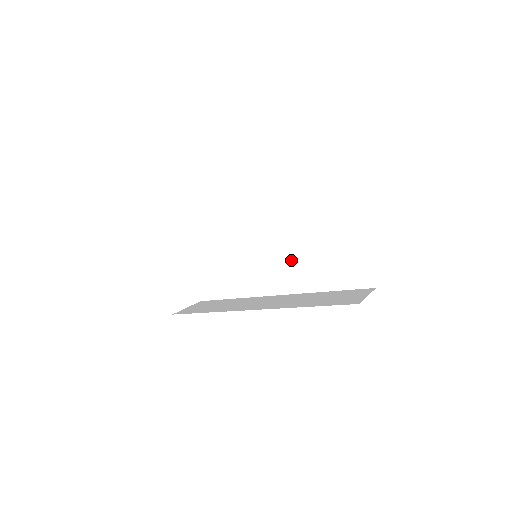
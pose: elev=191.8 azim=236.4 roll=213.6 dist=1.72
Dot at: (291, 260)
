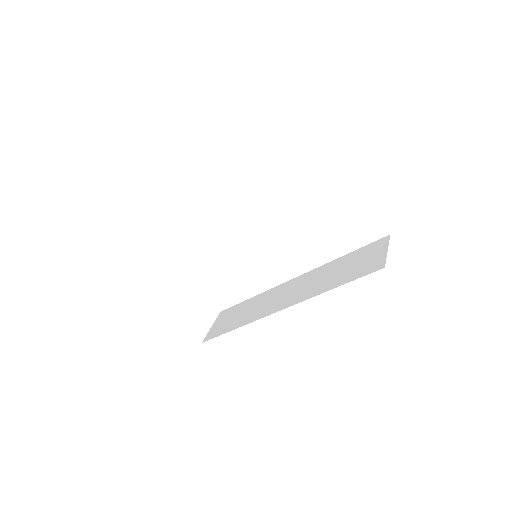
Dot at: (291, 241)
